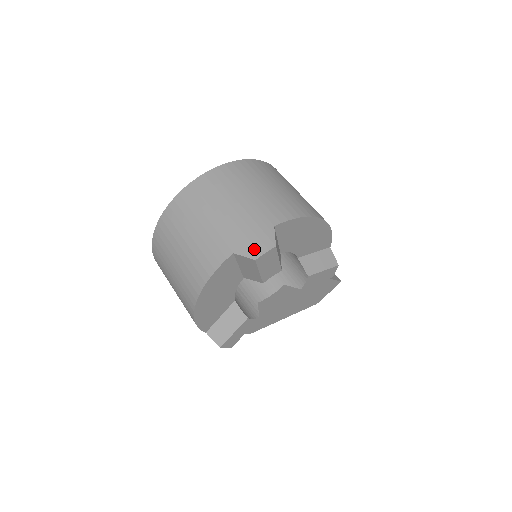
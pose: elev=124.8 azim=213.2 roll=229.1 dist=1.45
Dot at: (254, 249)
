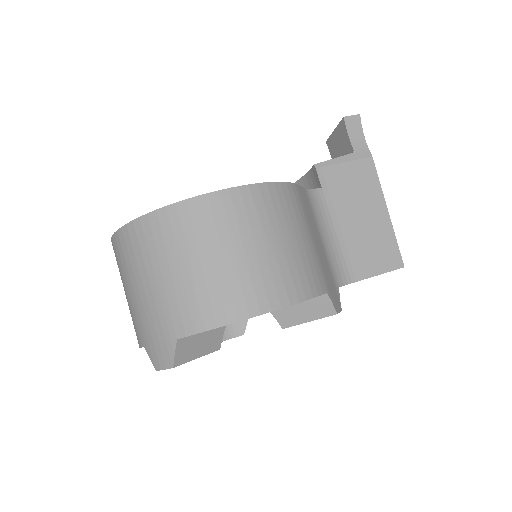
Dot at: (156, 358)
